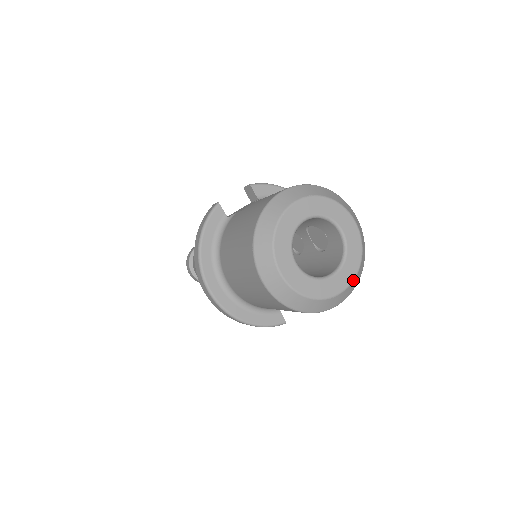
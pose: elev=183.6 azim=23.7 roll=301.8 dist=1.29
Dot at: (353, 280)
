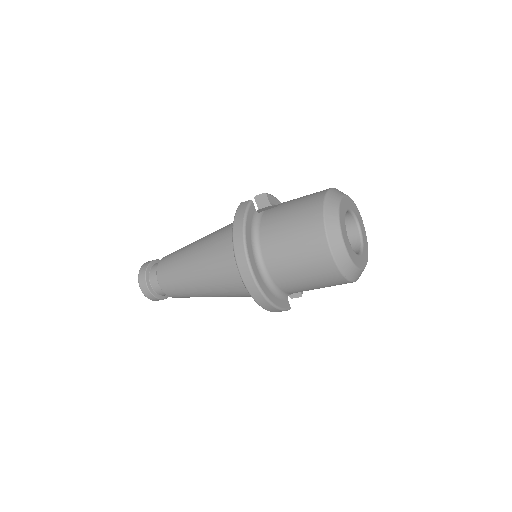
Dot at: (367, 261)
